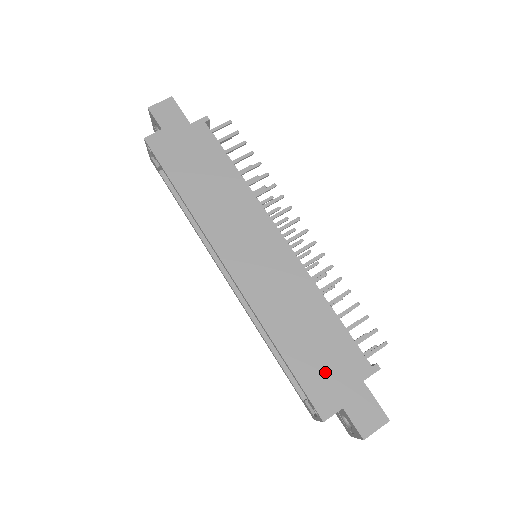
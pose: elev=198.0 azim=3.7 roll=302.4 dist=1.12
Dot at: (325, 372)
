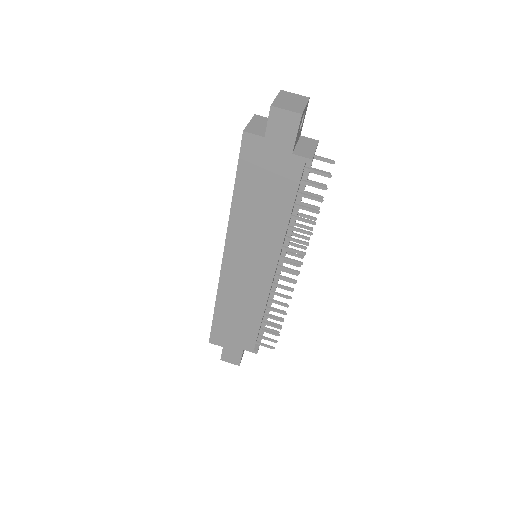
Dot at: (229, 333)
